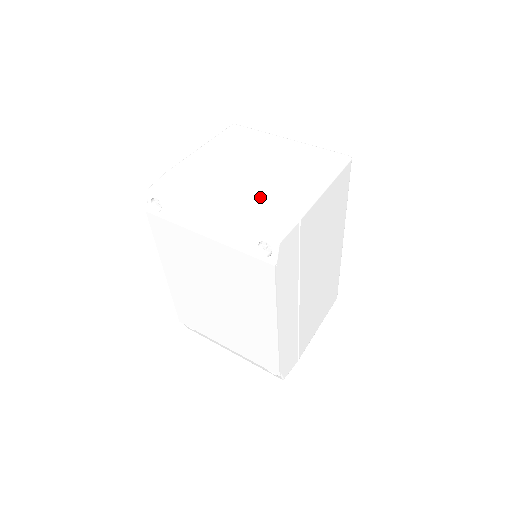
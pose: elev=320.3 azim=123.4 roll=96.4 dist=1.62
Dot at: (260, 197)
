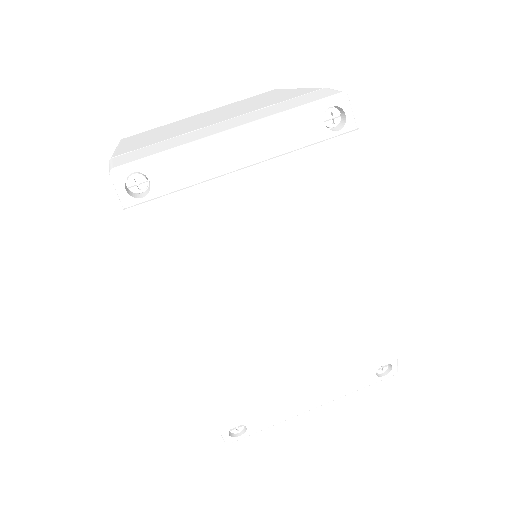
Dot at: (262, 107)
